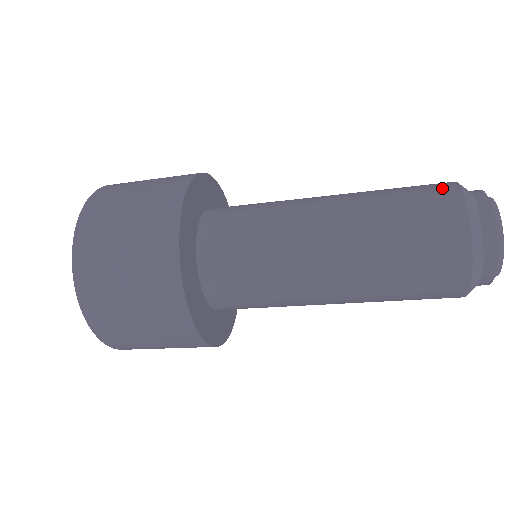
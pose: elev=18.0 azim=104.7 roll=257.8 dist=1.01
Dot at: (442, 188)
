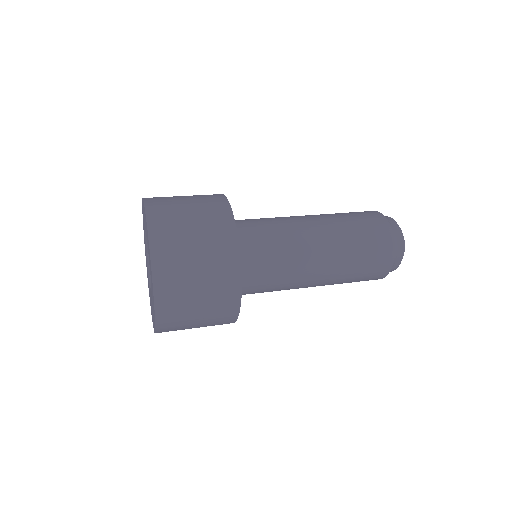
Dot at: (380, 222)
